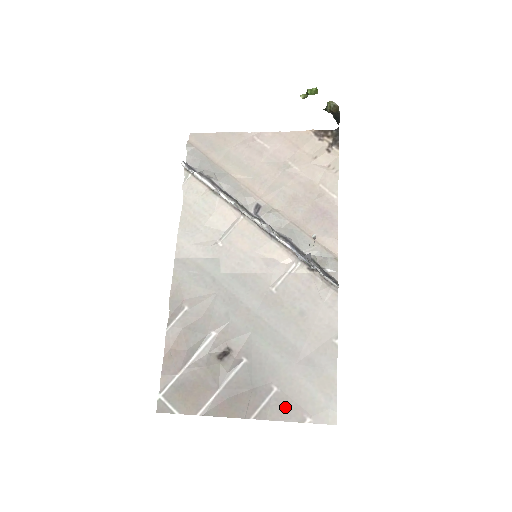
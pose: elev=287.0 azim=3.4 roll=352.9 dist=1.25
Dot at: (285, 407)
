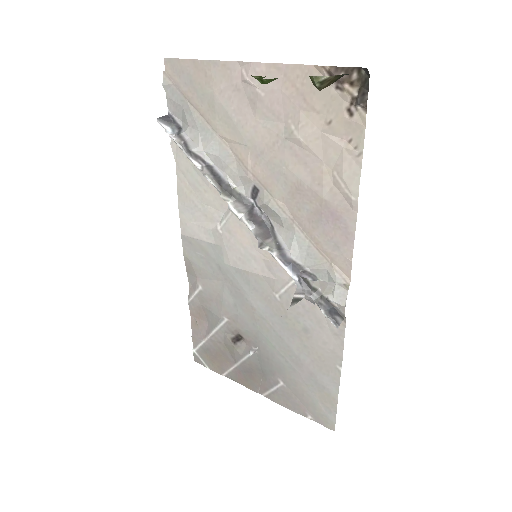
Dot at: (290, 400)
